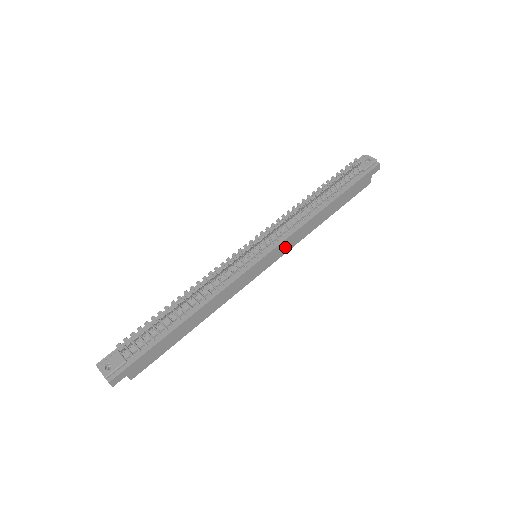
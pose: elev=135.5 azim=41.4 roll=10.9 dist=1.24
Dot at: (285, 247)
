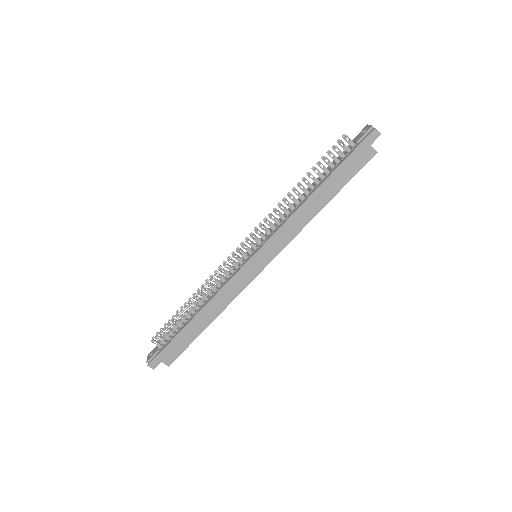
Dot at: (278, 242)
